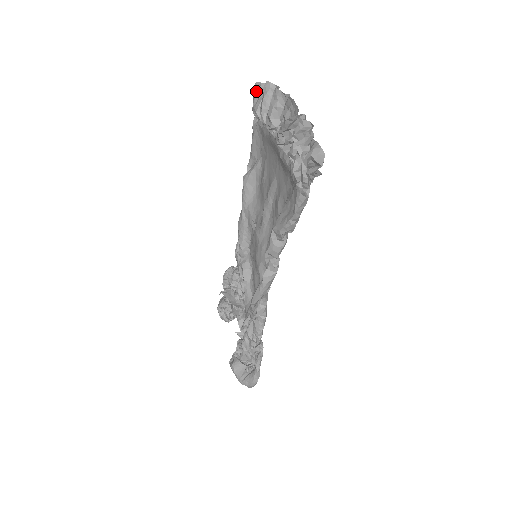
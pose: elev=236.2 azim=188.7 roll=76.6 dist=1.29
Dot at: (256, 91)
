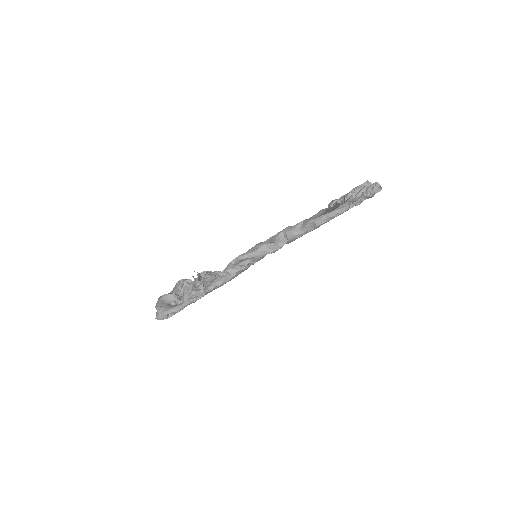
Dot at: occluded
